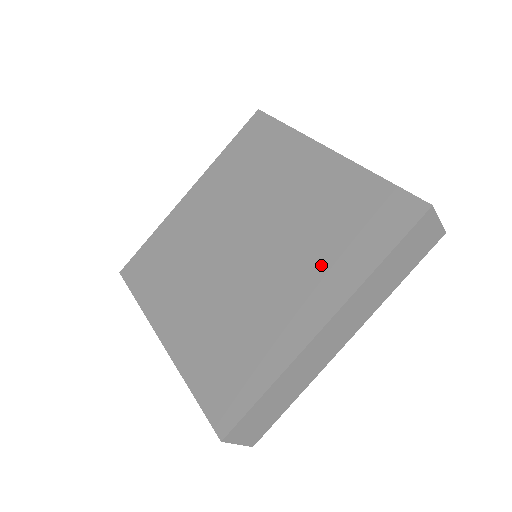
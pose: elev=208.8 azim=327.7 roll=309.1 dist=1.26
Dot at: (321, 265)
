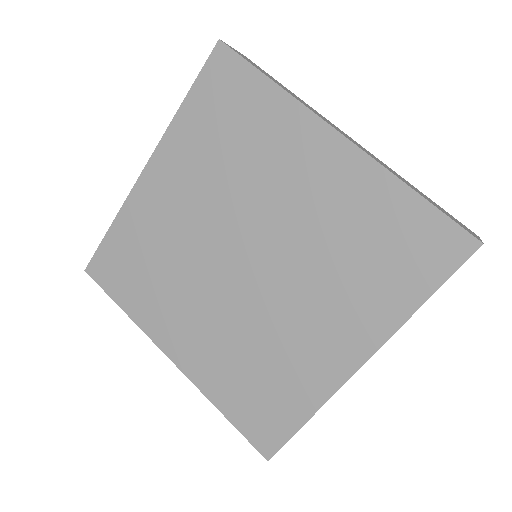
Dot at: (349, 299)
